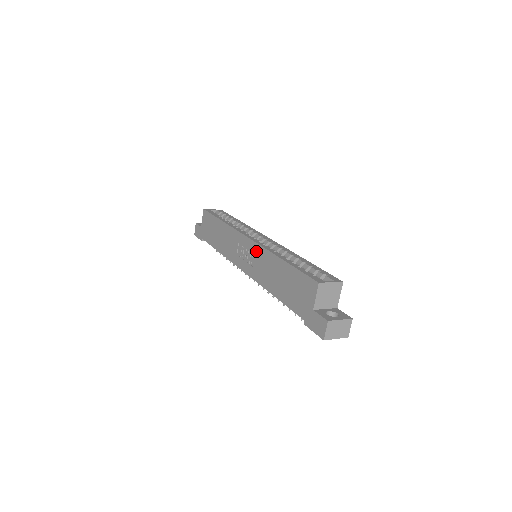
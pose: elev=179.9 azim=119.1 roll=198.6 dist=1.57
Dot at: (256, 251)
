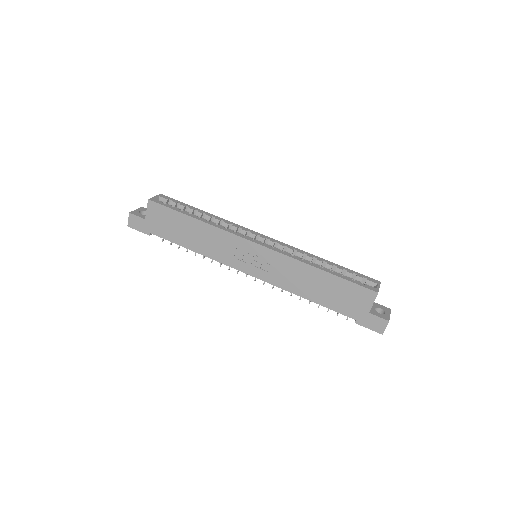
Dot at: (274, 258)
